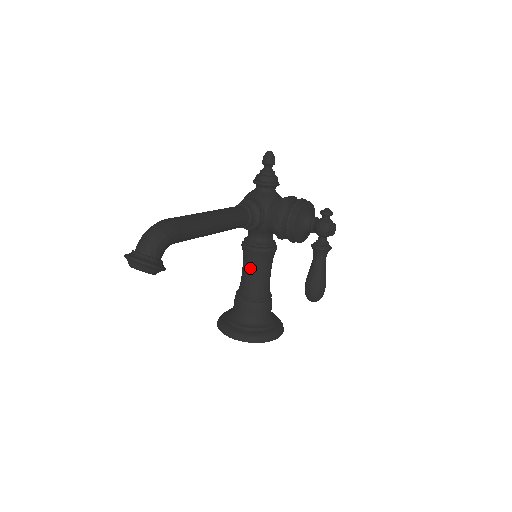
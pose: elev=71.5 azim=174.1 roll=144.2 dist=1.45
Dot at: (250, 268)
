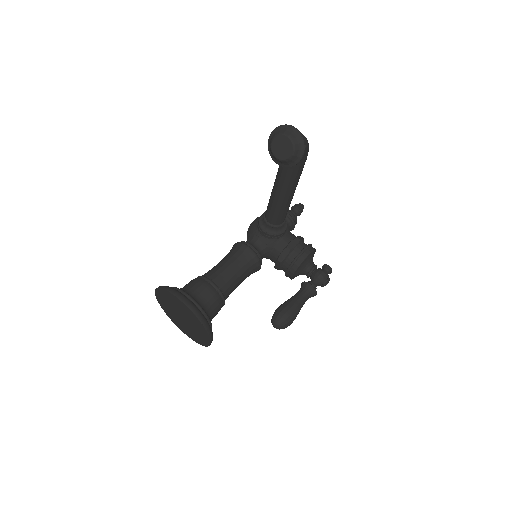
Dot at: (236, 263)
